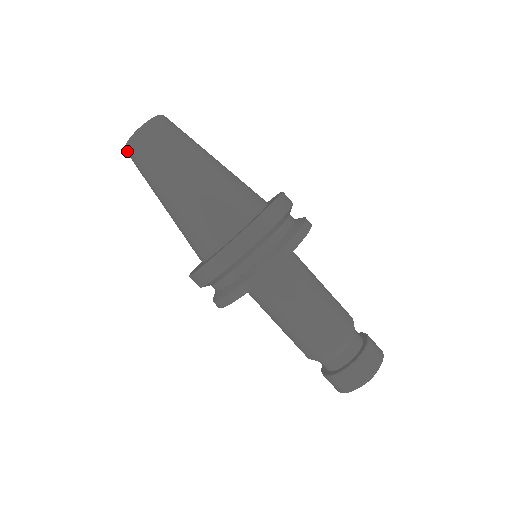
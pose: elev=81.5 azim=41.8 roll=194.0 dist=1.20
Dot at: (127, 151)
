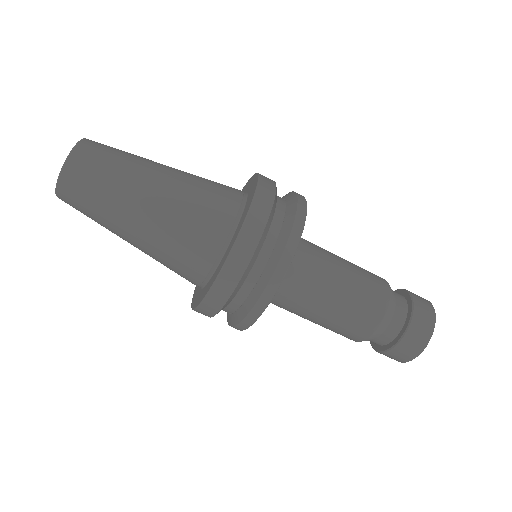
Dot at: occluded
